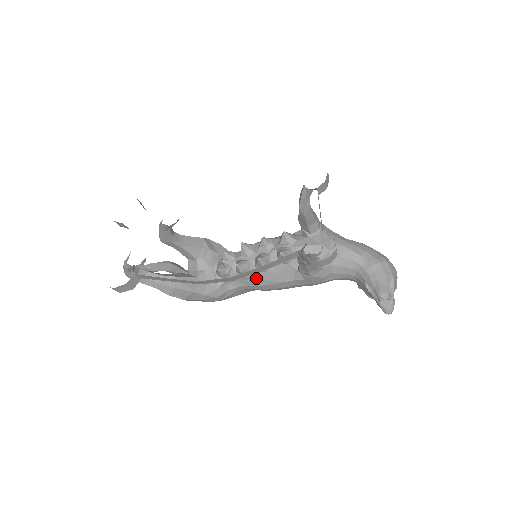
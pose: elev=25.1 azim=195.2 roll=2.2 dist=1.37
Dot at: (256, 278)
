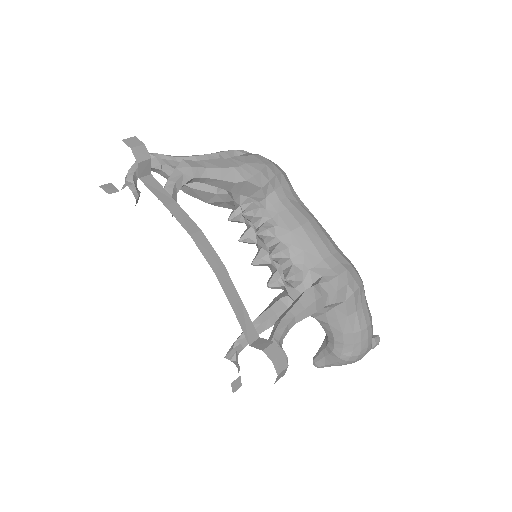
Dot at: occluded
